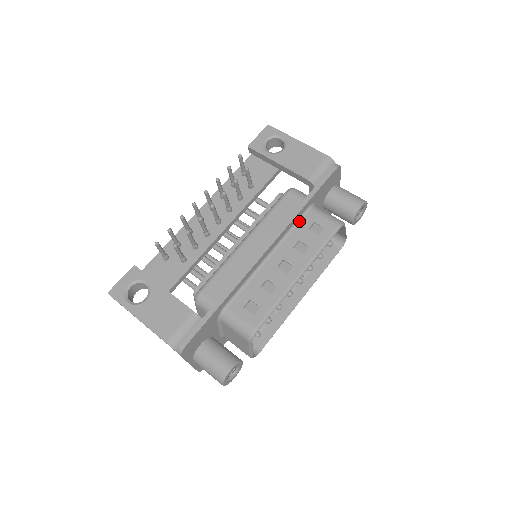
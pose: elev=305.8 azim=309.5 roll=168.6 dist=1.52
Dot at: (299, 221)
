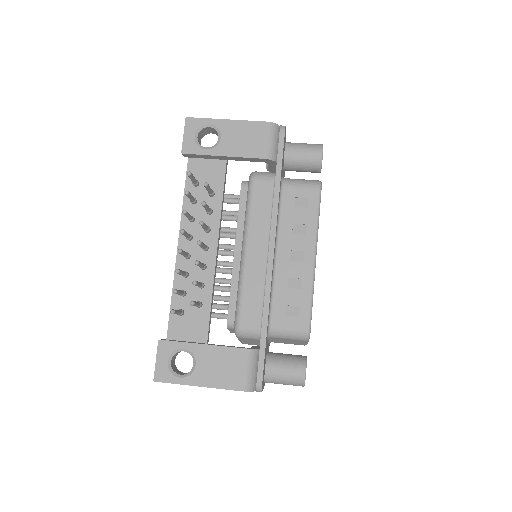
Dot at: (281, 204)
